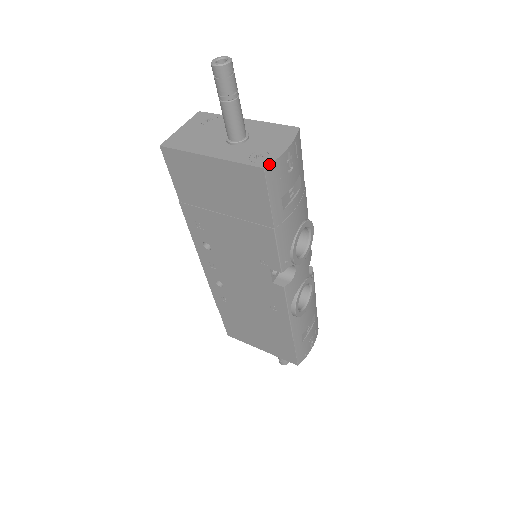
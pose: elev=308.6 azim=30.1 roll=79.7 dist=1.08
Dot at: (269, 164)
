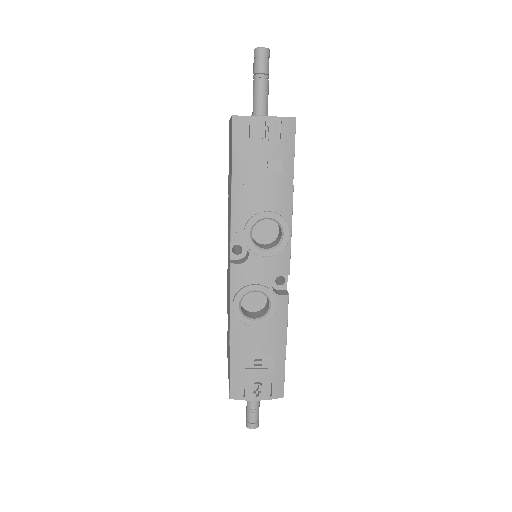
Dot at: occluded
